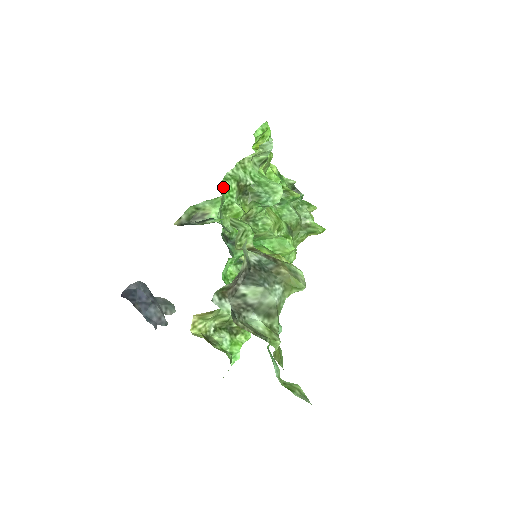
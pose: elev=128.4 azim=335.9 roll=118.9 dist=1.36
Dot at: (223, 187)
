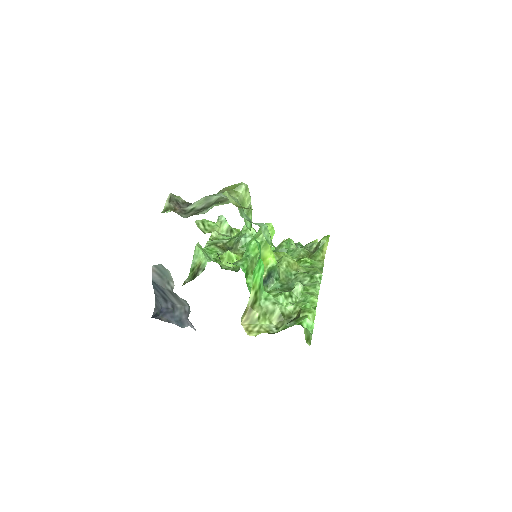
Dot at: occluded
